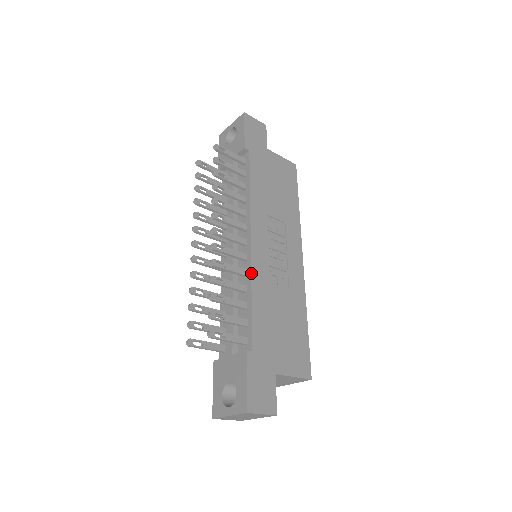
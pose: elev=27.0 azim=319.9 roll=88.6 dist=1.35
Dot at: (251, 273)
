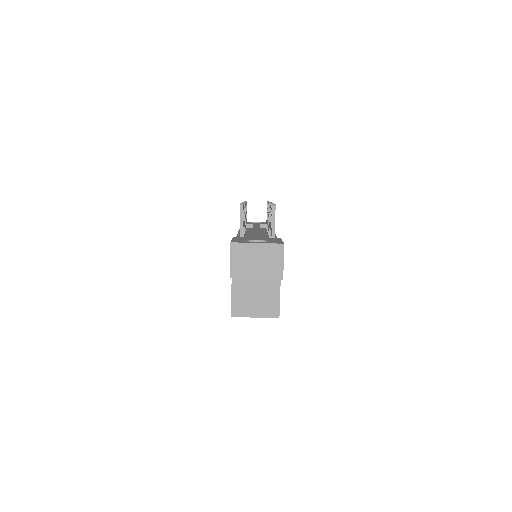
Dot at: occluded
